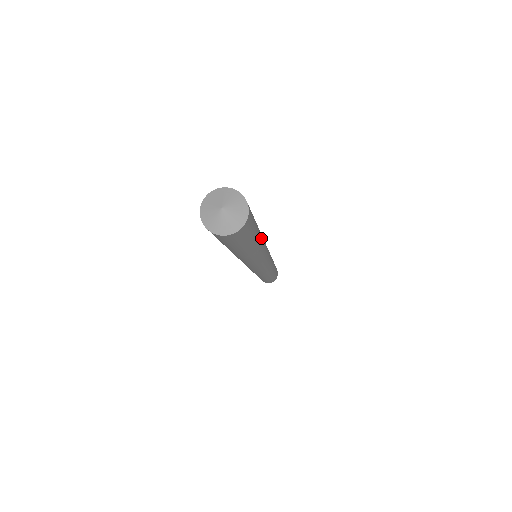
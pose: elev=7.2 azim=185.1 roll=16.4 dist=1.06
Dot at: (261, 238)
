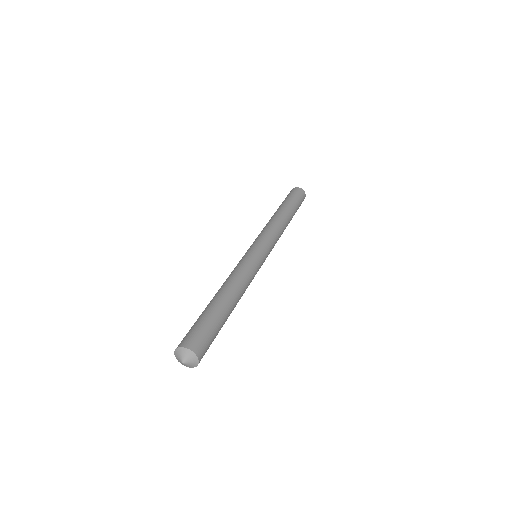
Dot at: (232, 300)
